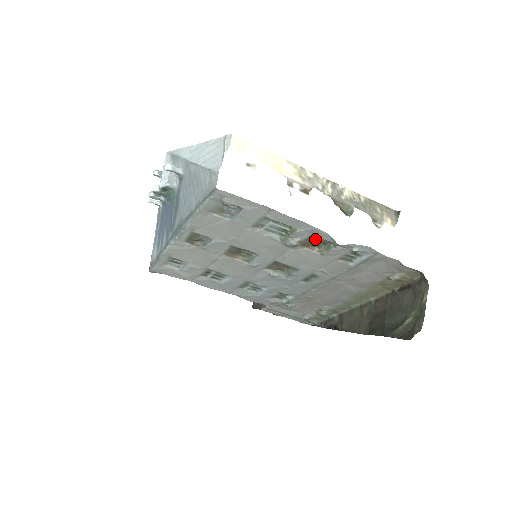
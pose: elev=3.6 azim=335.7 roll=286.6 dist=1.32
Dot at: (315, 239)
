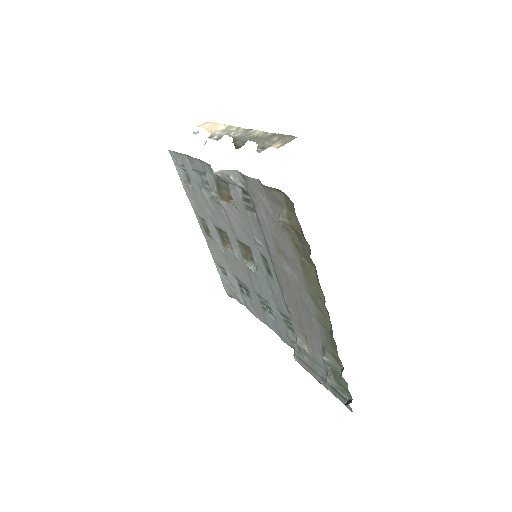
Dot at: (220, 183)
